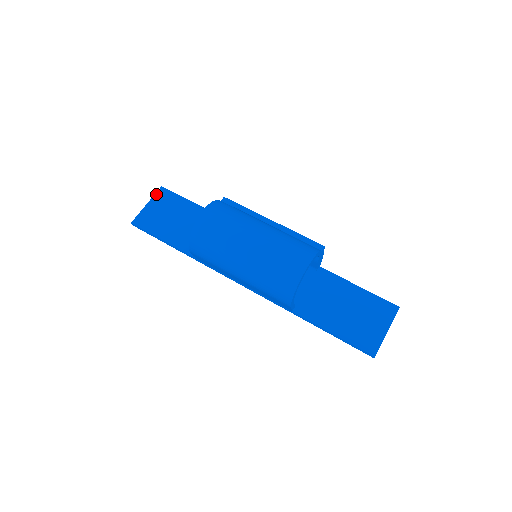
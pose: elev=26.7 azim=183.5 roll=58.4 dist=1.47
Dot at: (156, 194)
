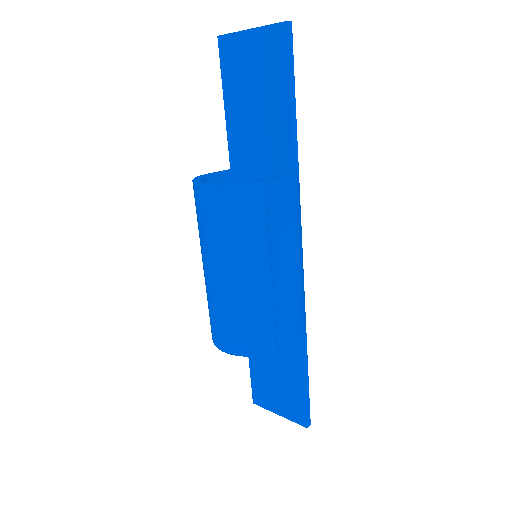
Dot at: (271, 27)
